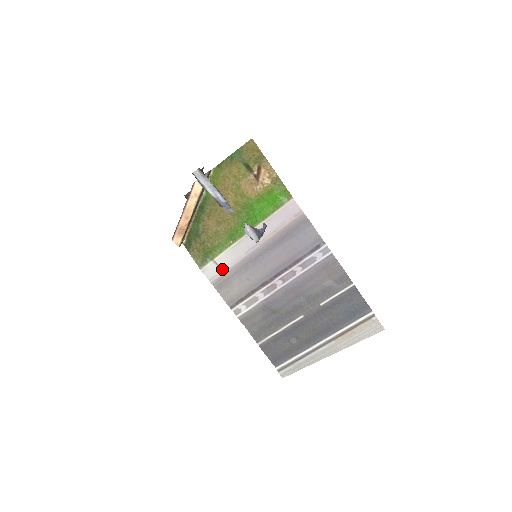
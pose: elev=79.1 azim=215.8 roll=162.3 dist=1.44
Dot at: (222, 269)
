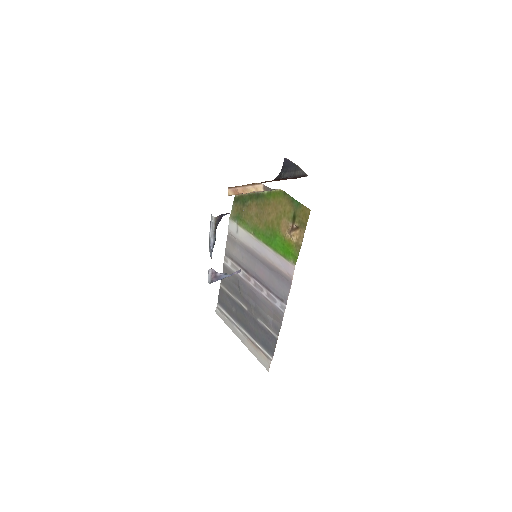
Dot at: (238, 235)
